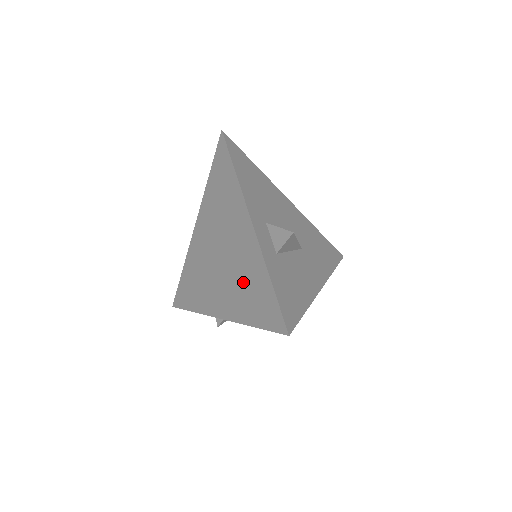
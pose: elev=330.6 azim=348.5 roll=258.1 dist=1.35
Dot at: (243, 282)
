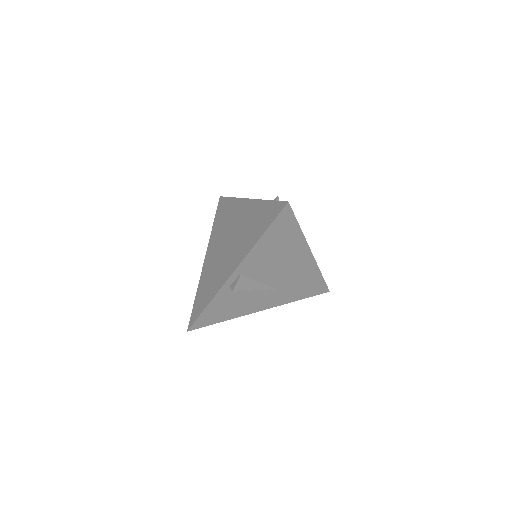
Dot at: (249, 228)
